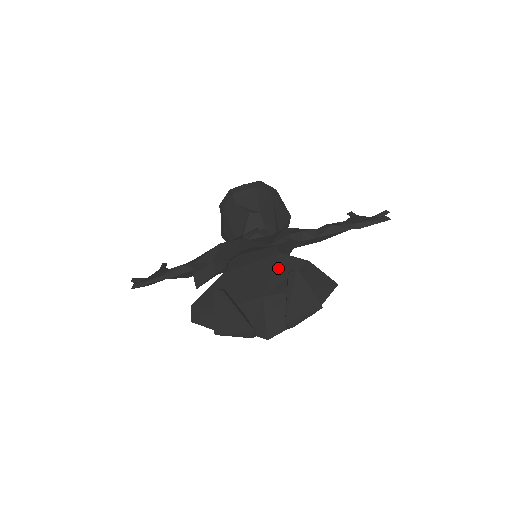
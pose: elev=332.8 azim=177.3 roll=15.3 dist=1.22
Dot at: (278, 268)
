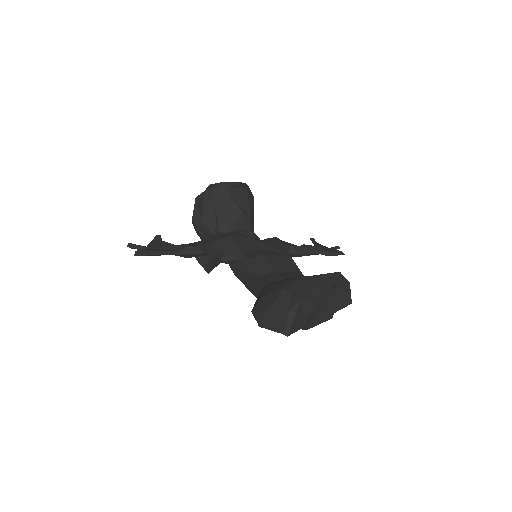
Dot at: (328, 282)
